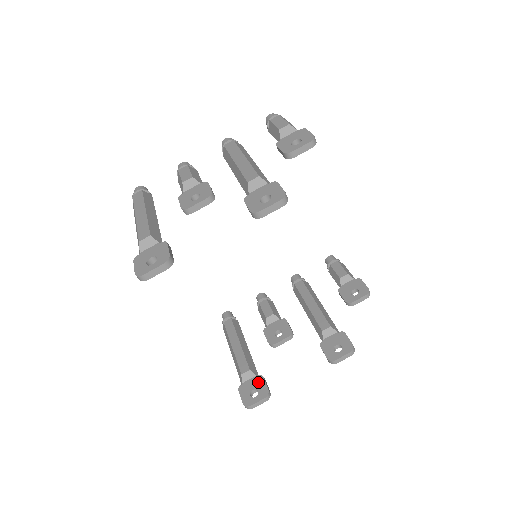
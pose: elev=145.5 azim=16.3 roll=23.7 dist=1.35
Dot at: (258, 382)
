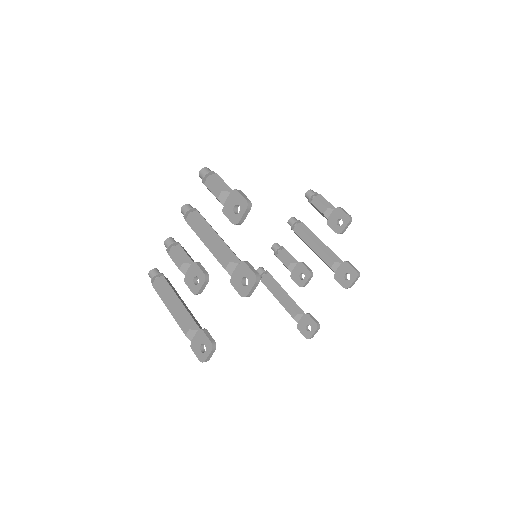
Dot at: (307, 319)
